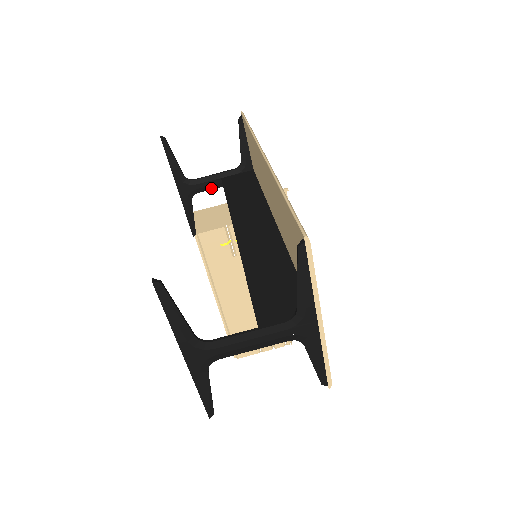
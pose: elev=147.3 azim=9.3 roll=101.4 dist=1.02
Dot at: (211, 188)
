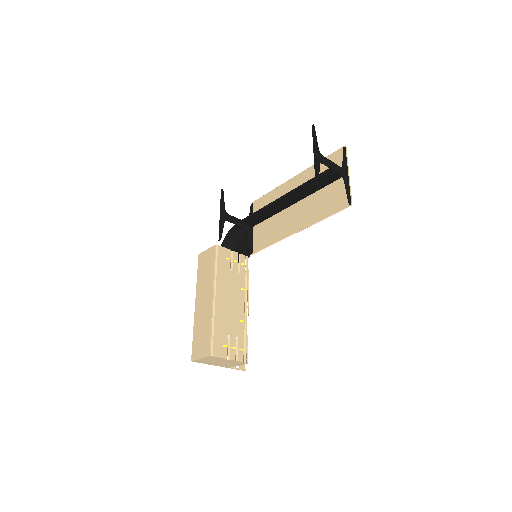
Dot at: (234, 223)
